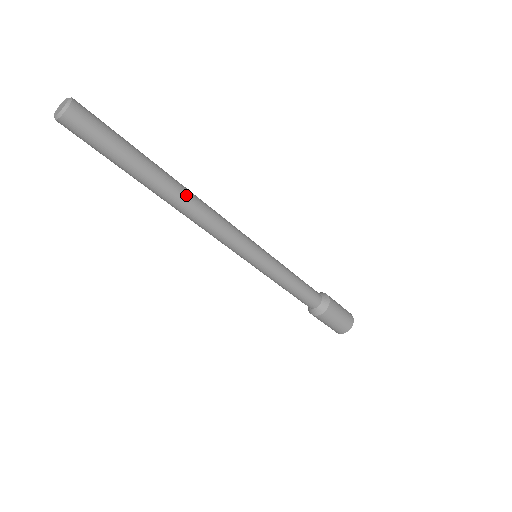
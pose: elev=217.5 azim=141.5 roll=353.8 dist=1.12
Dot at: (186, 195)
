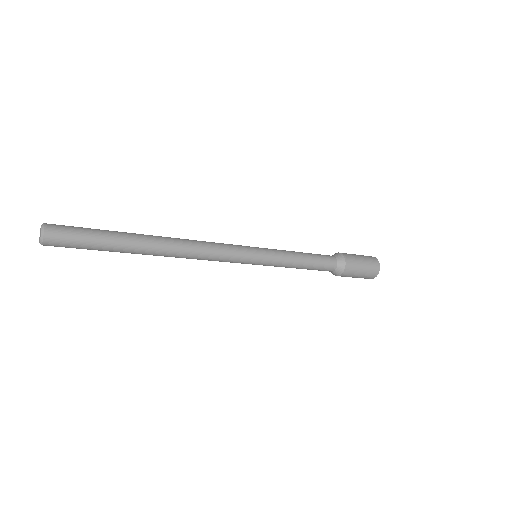
Dot at: (167, 241)
